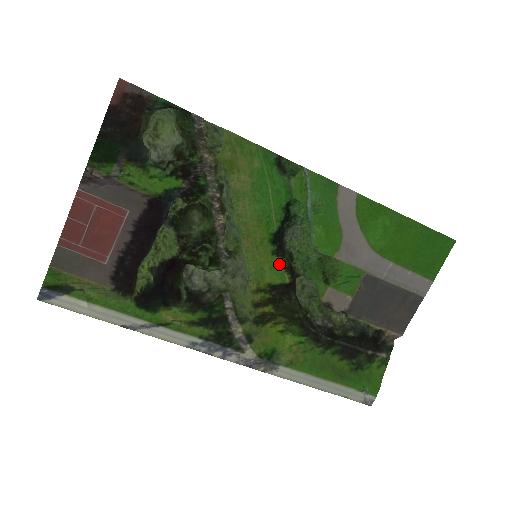
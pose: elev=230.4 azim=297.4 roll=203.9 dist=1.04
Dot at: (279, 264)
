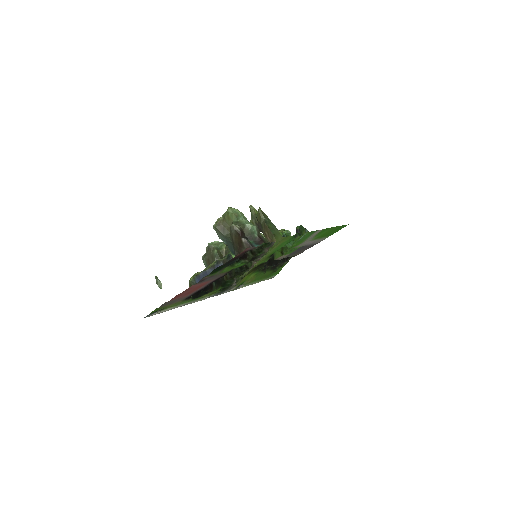
Dot at: (267, 259)
